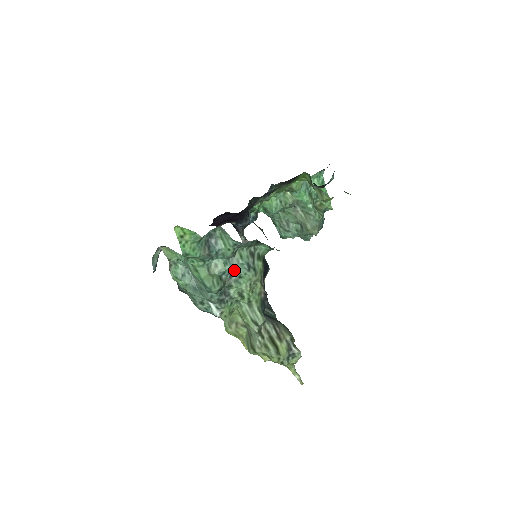
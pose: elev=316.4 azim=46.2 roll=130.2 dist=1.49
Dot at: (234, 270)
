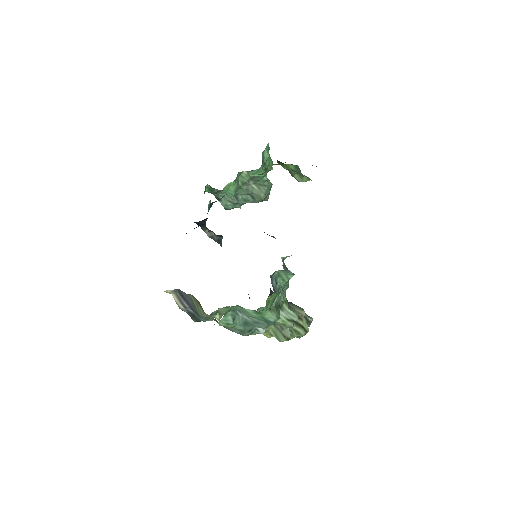
Dot at: occluded
